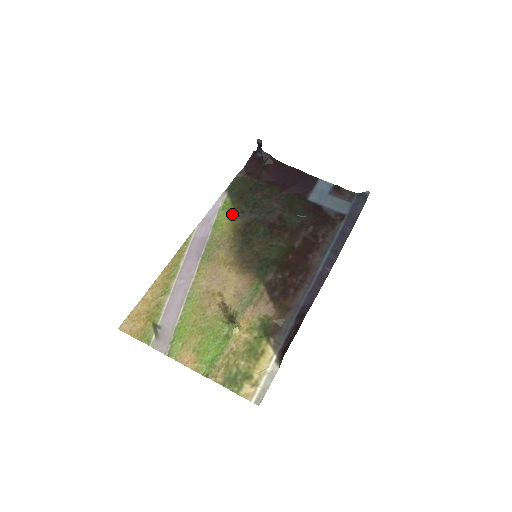
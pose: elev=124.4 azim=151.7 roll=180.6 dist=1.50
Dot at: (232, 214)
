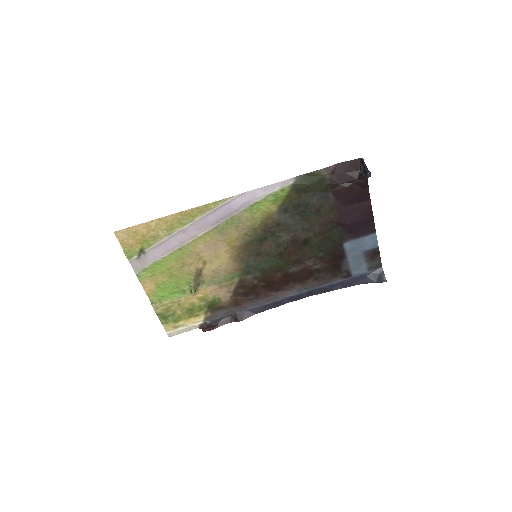
Dot at: (277, 205)
